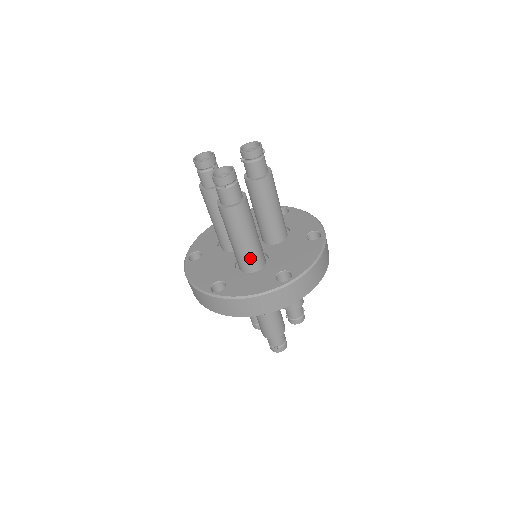
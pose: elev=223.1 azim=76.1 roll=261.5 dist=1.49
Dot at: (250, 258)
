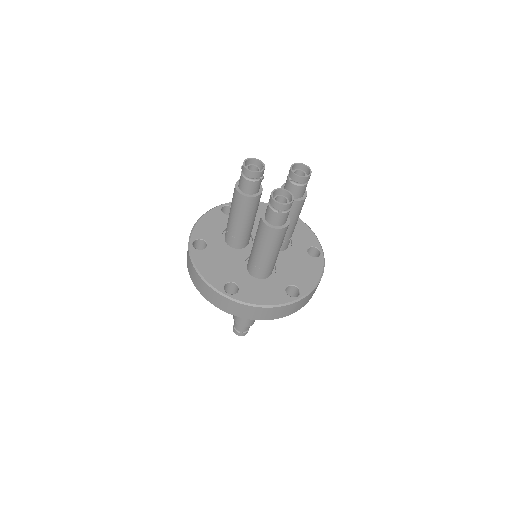
Dot at: (267, 268)
